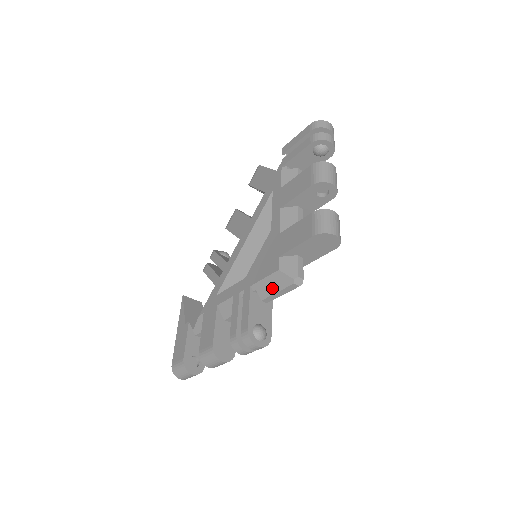
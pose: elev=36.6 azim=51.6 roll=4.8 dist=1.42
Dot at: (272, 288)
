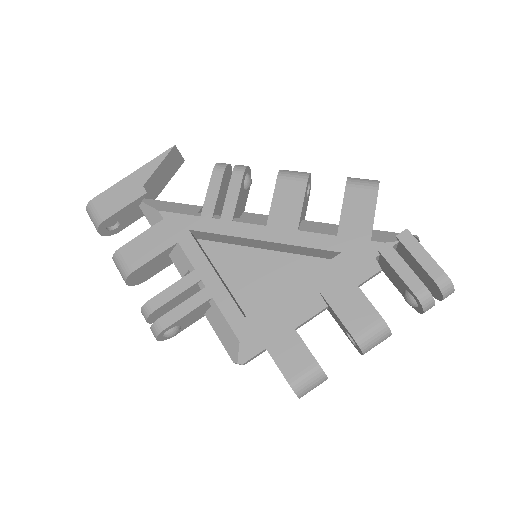
Dot at: (220, 331)
